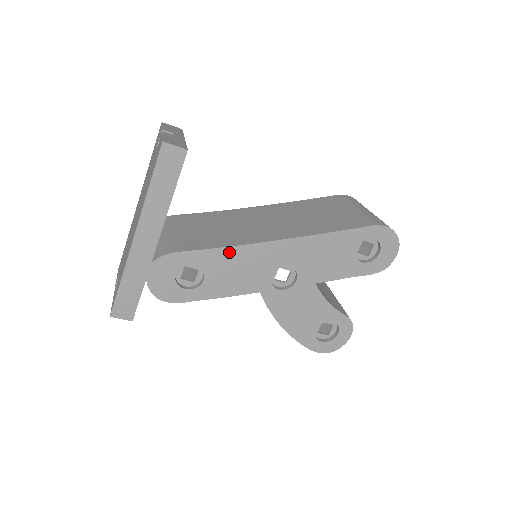
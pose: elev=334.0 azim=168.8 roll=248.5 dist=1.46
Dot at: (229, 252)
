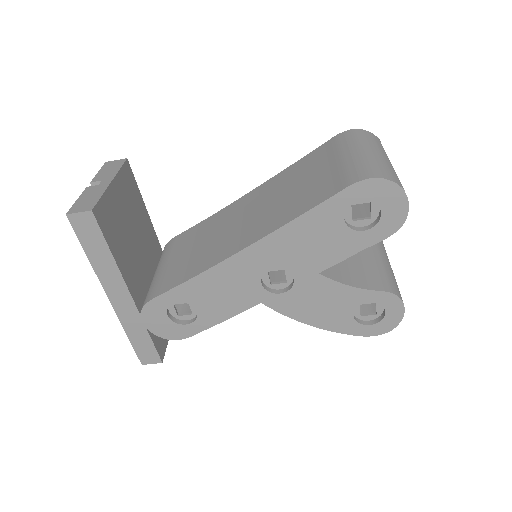
Dot at: (201, 280)
